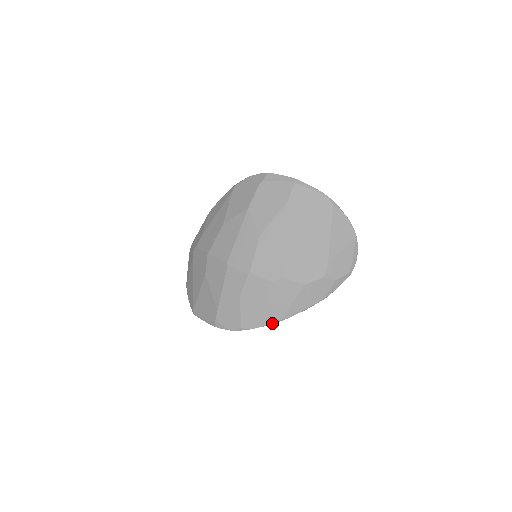
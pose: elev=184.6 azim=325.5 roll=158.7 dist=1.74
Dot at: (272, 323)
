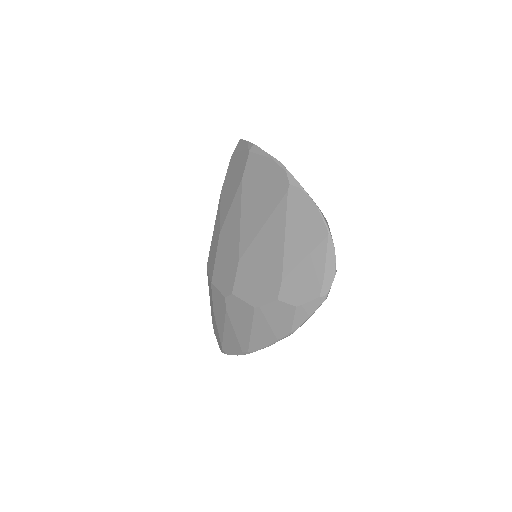
Dot at: (242, 353)
